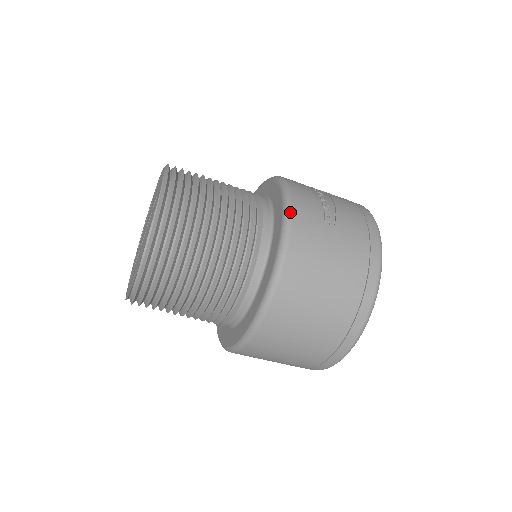
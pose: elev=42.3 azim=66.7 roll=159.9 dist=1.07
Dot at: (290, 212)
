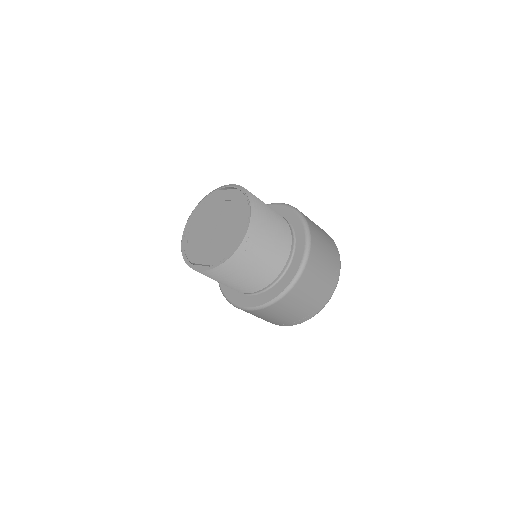
Dot at: (298, 210)
